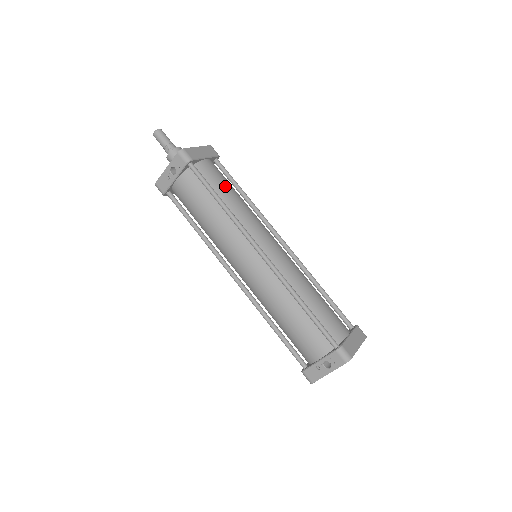
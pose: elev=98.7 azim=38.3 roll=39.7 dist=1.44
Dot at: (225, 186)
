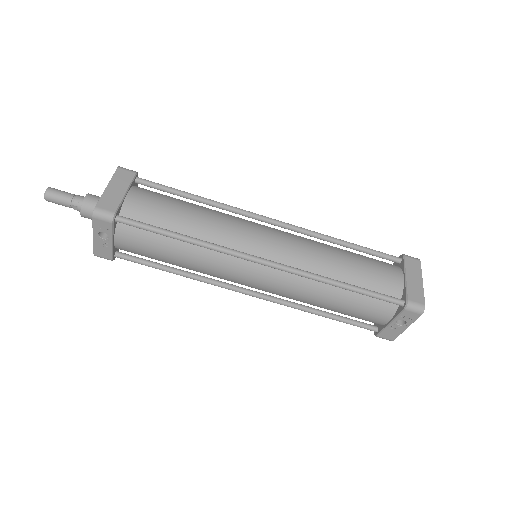
Dot at: (172, 211)
